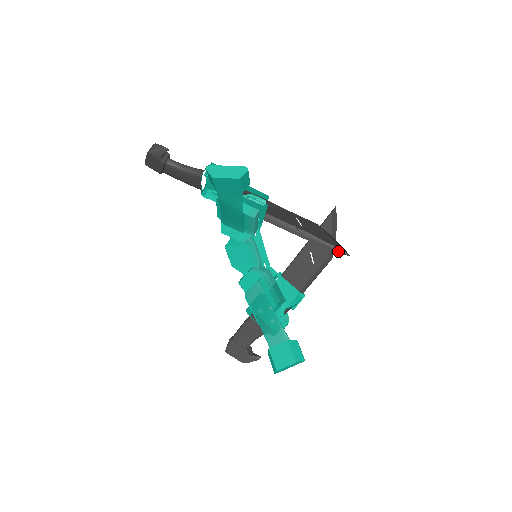
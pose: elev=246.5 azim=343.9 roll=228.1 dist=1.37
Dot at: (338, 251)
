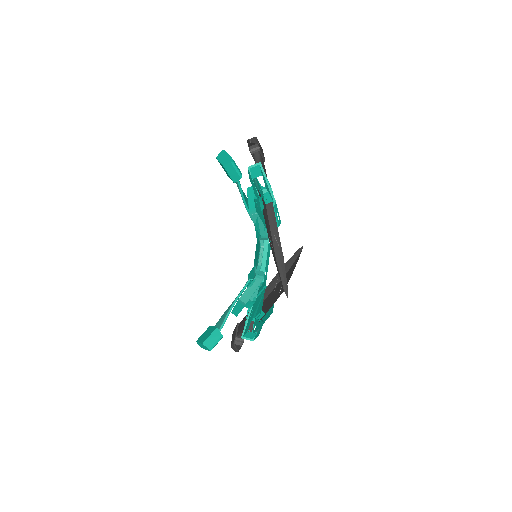
Dot at: (285, 287)
